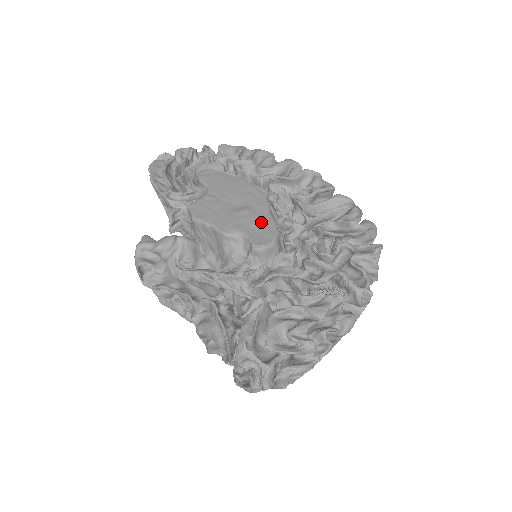
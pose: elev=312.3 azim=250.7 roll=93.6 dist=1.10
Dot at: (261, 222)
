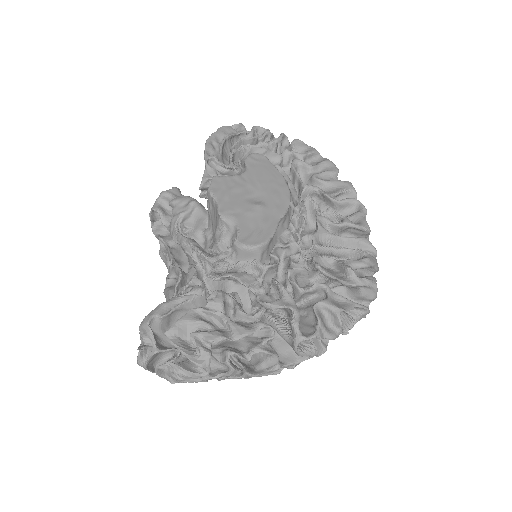
Dot at: (263, 223)
